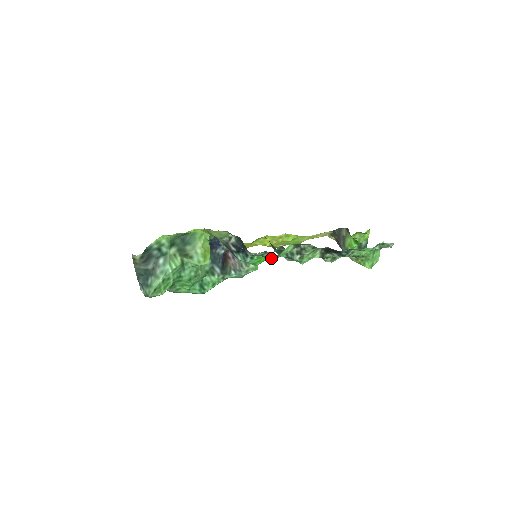
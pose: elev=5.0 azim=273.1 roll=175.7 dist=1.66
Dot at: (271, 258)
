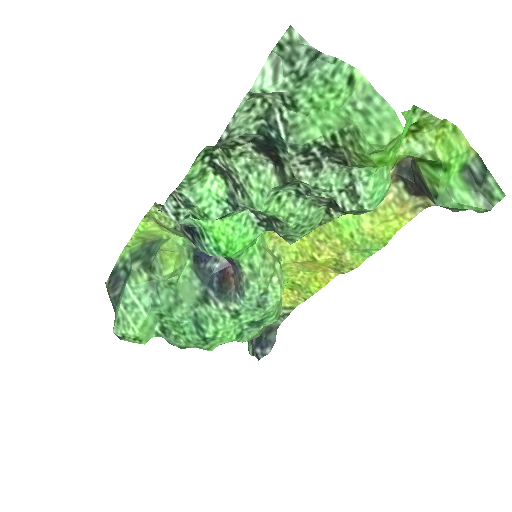
Dot at: (198, 211)
